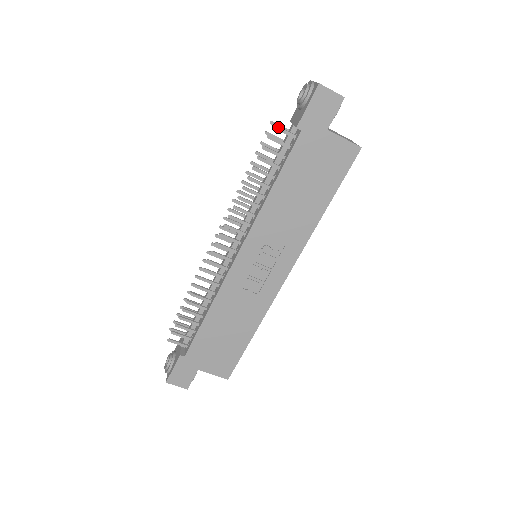
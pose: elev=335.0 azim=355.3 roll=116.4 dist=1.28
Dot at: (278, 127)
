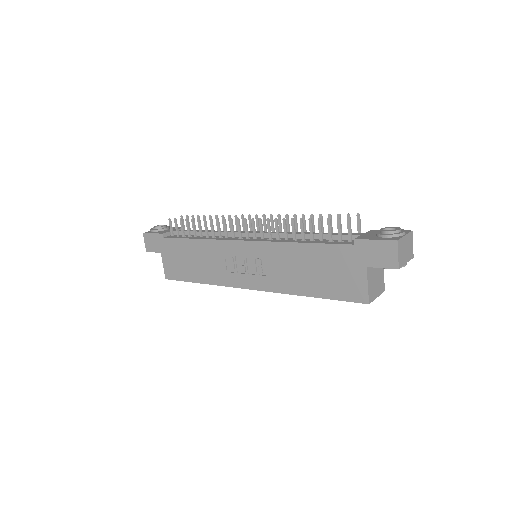
Dot at: (350, 223)
